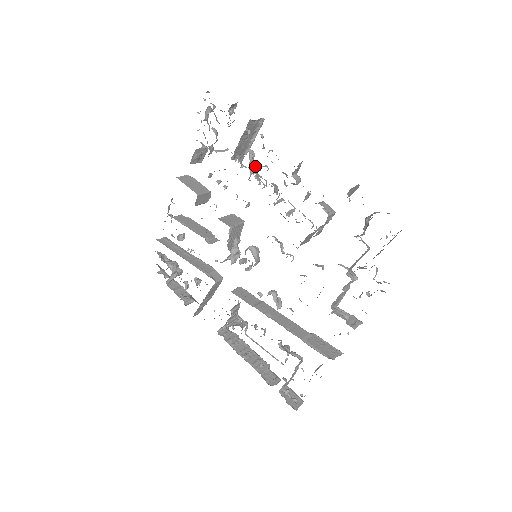
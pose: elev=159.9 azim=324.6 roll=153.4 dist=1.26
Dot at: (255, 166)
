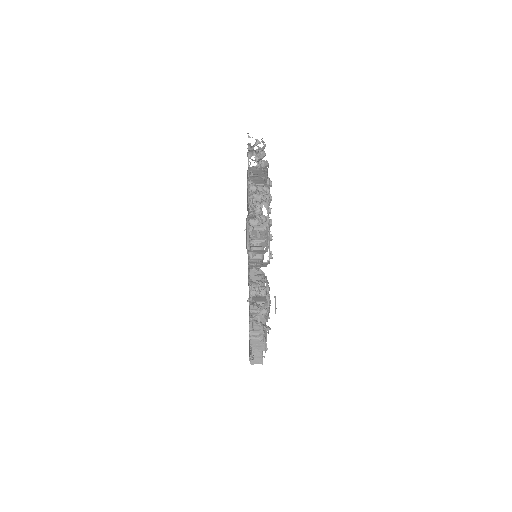
Dot at: (257, 198)
